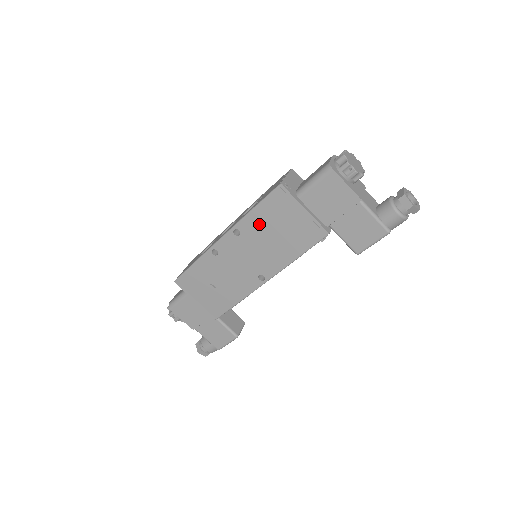
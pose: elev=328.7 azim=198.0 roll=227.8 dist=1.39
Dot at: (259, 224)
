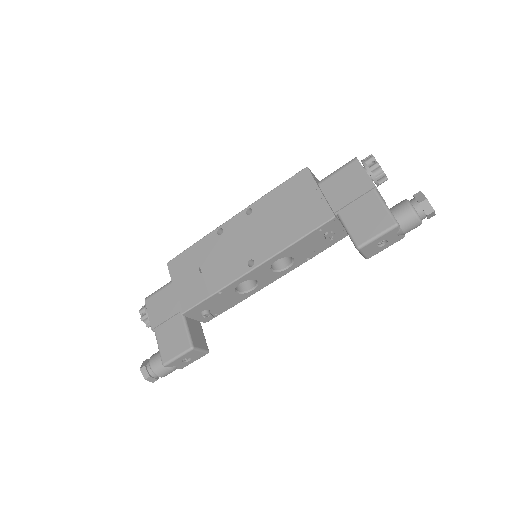
Dot at: (273, 204)
